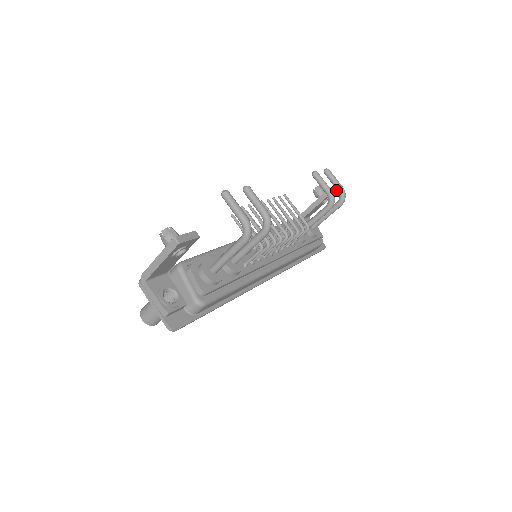
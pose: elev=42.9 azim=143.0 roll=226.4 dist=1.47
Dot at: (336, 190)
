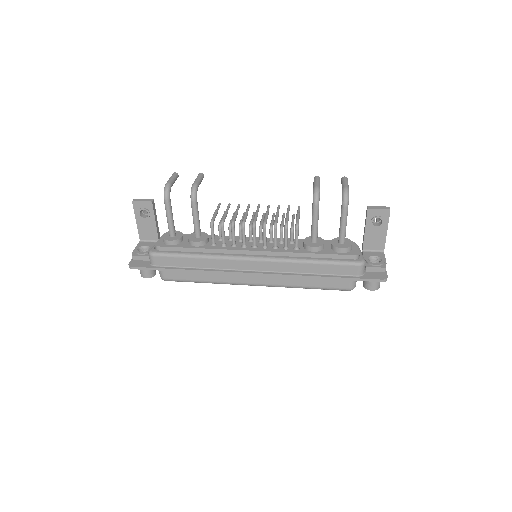
Dot at: (388, 208)
